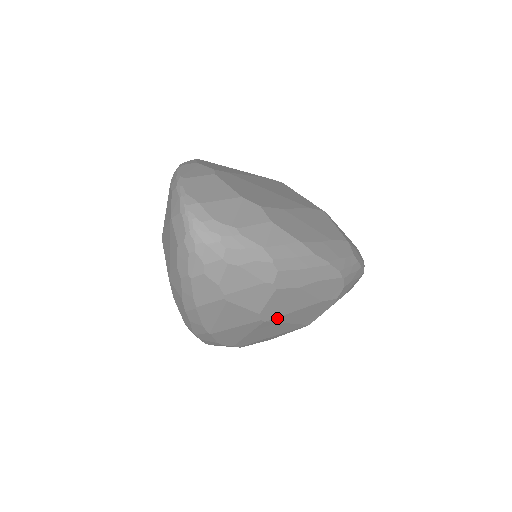
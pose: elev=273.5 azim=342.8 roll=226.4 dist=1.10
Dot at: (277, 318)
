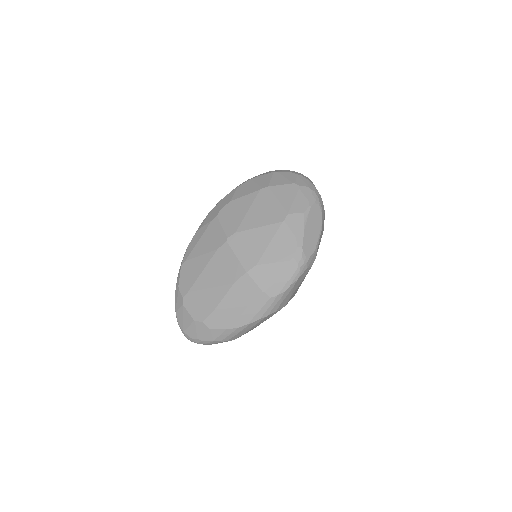
Dot at: (258, 325)
